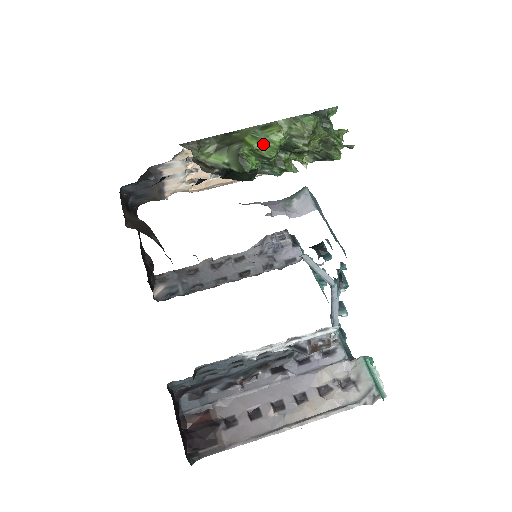
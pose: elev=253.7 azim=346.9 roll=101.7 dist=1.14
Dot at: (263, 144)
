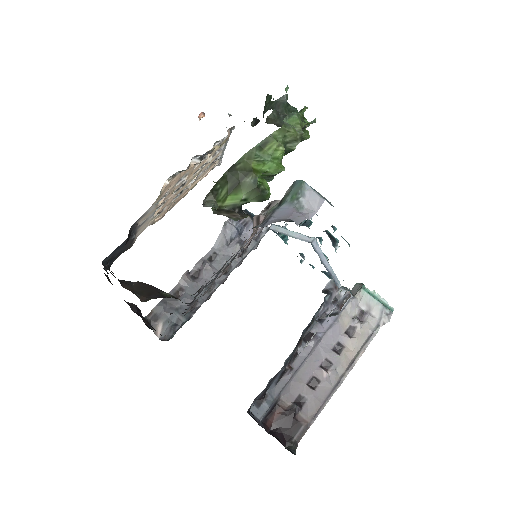
Dot at: (269, 164)
